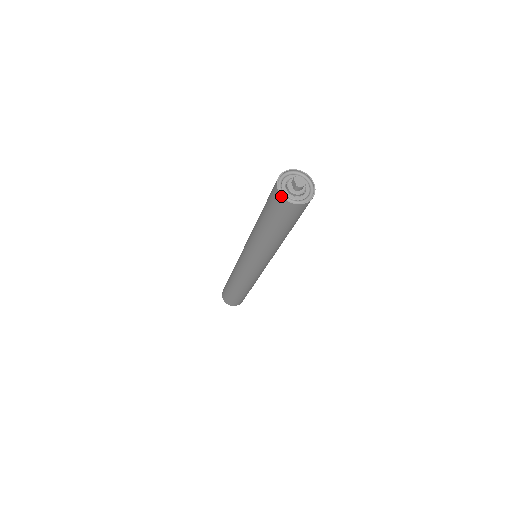
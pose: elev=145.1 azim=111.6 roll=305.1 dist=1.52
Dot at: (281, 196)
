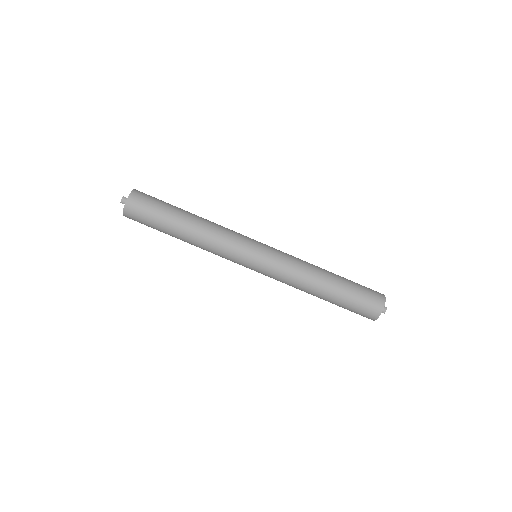
Dot at: occluded
